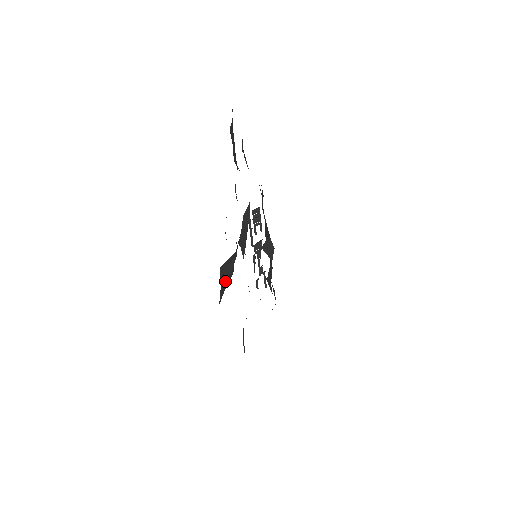
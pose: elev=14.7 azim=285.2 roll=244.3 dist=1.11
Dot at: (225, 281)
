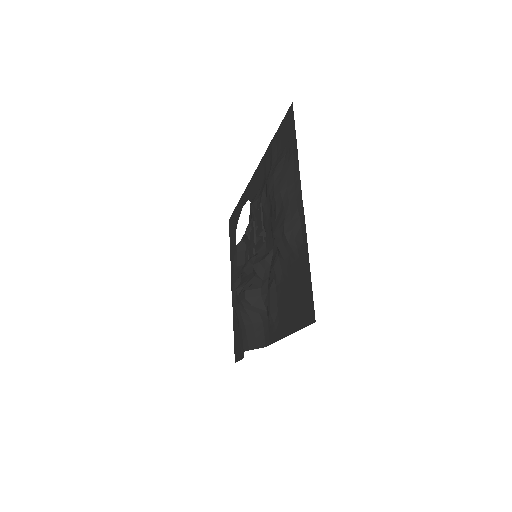
Dot at: (251, 314)
